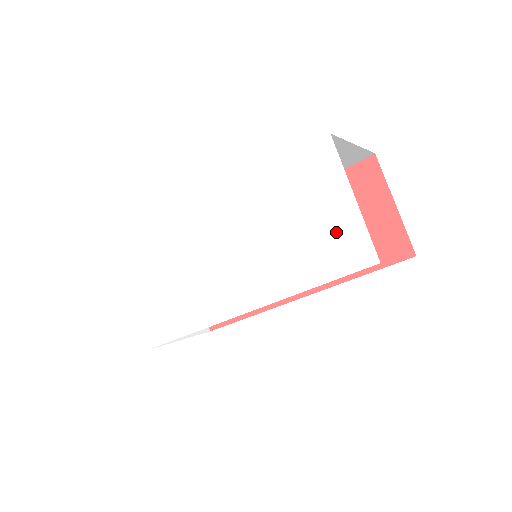
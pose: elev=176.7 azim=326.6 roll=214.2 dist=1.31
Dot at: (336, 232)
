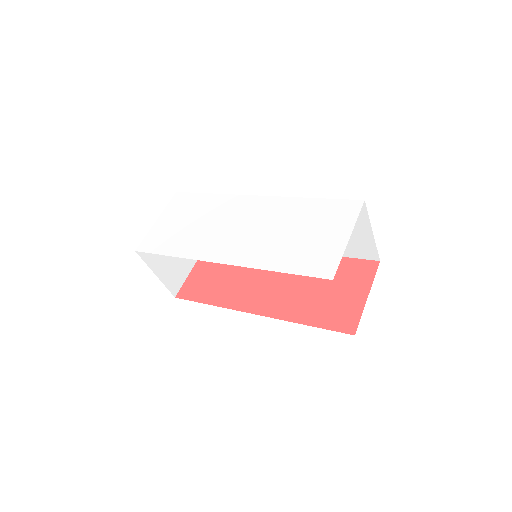
Dot at: (322, 250)
